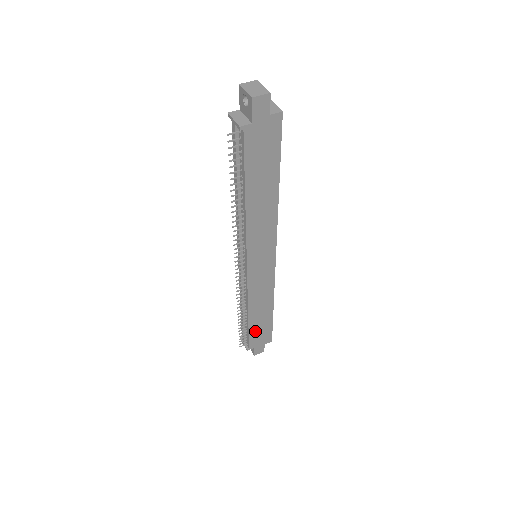
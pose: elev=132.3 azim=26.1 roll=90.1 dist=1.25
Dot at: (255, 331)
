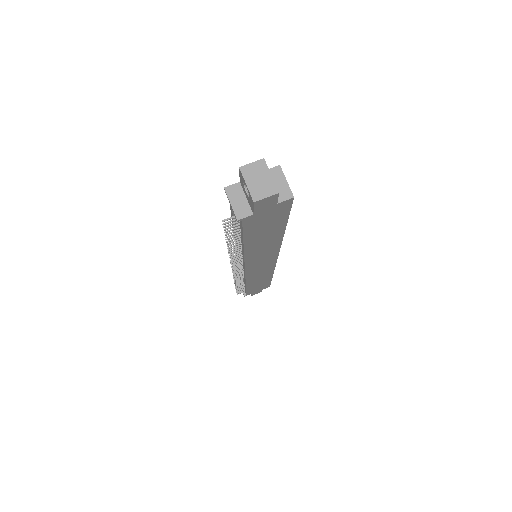
Dot at: (253, 288)
